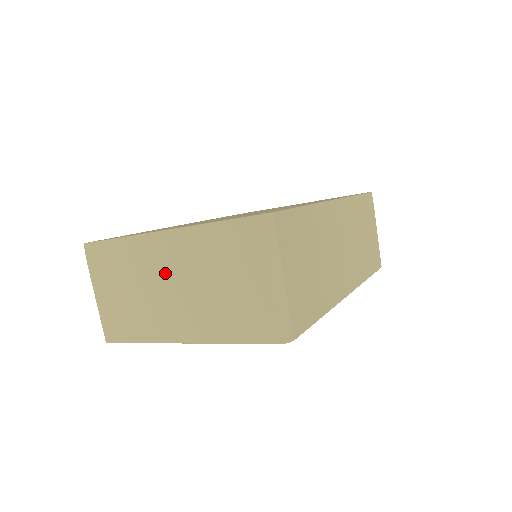
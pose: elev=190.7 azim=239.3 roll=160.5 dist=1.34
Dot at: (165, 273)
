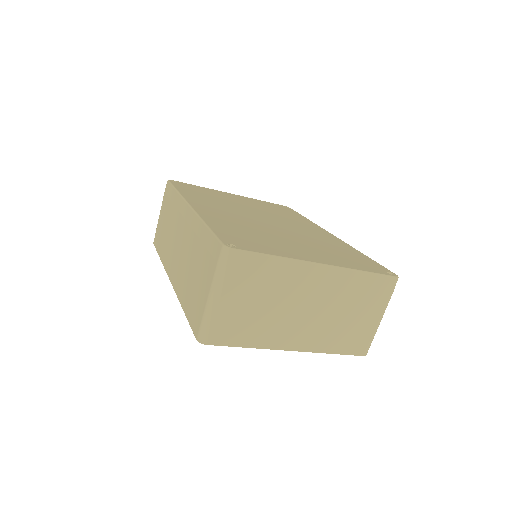
Dot at: (308, 297)
